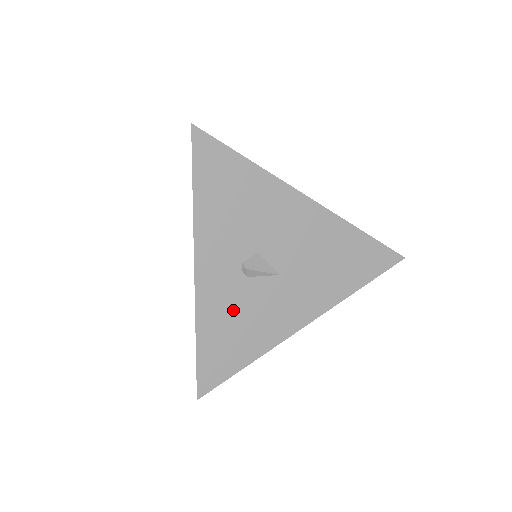
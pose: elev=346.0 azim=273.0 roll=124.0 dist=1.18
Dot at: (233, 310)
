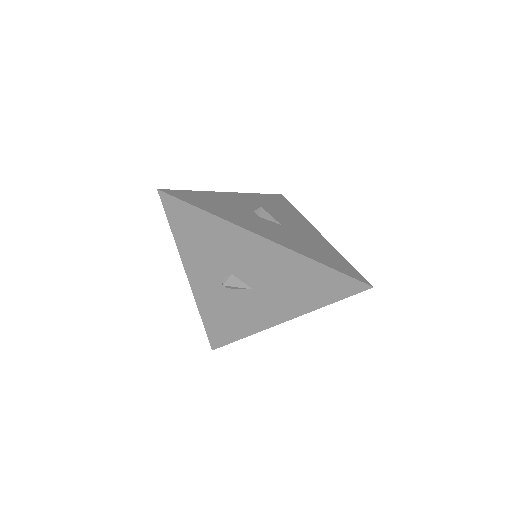
Dot at: (223, 306)
